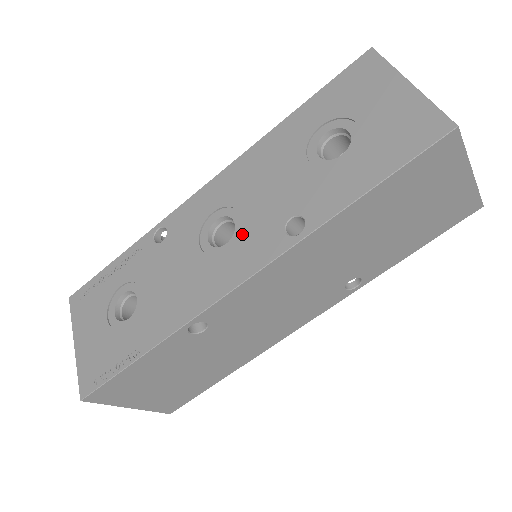
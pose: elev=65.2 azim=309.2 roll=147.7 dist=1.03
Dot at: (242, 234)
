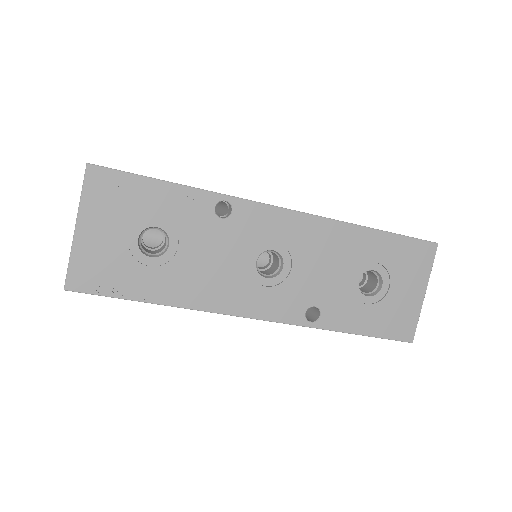
Dot at: (282, 285)
